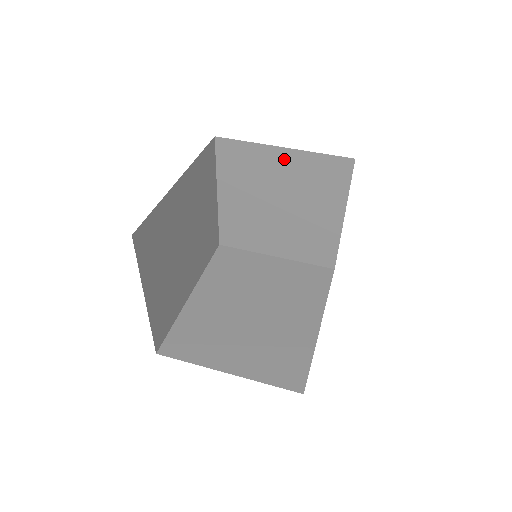
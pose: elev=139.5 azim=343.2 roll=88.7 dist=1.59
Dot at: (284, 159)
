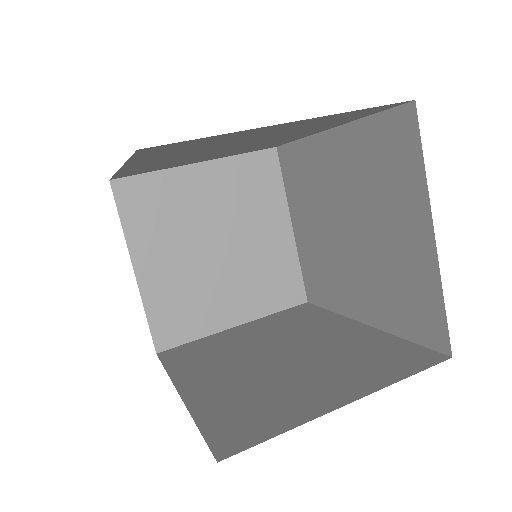
Dot at: (204, 177)
